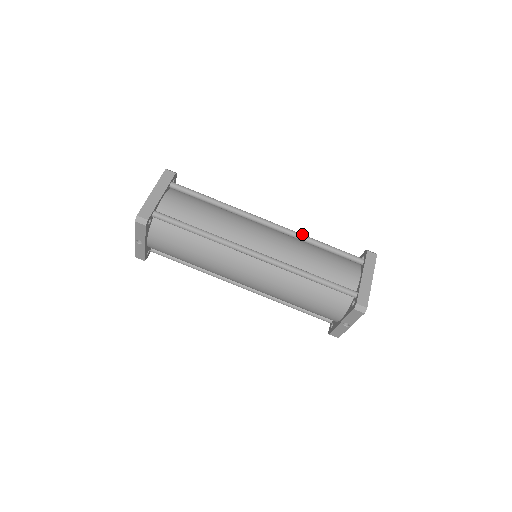
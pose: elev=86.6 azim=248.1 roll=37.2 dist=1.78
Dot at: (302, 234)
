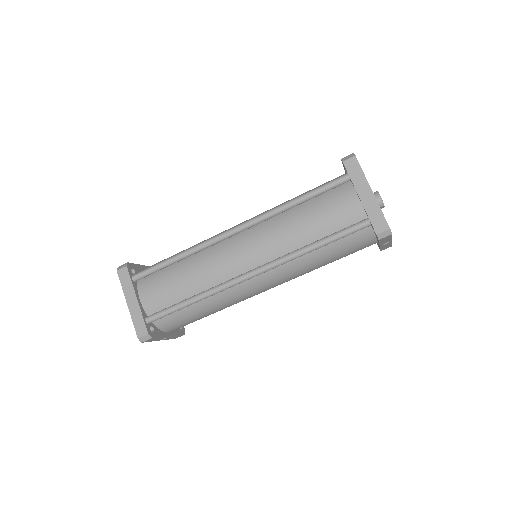
Dot at: (271, 210)
